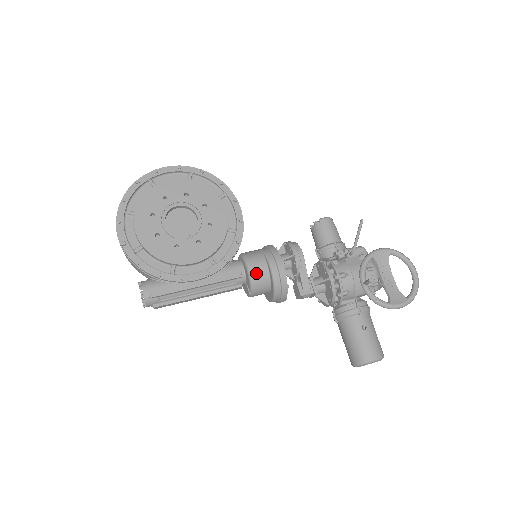
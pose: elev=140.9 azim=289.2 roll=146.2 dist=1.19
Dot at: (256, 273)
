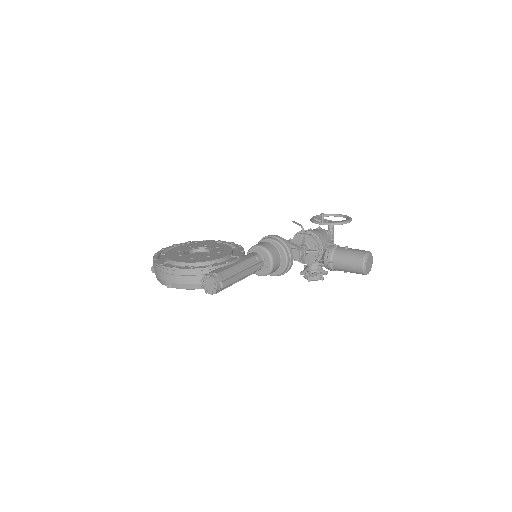
Dot at: (264, 245)
